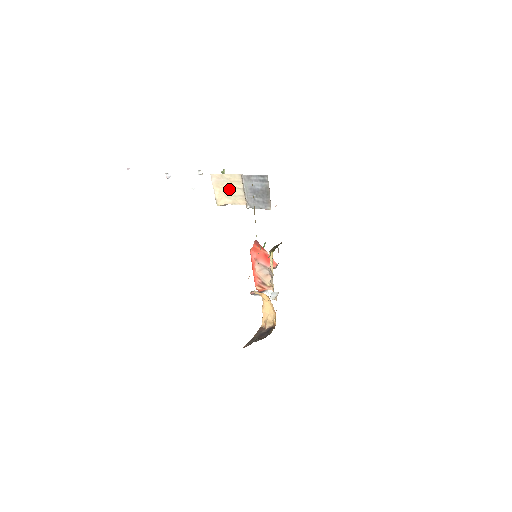
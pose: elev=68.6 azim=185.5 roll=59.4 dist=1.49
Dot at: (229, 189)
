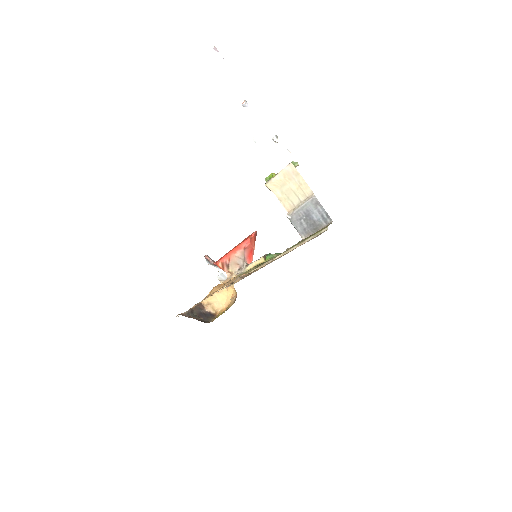
Dot at: (290, 188)
